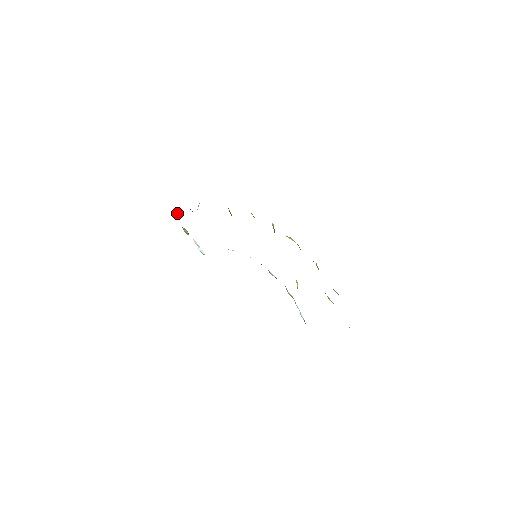
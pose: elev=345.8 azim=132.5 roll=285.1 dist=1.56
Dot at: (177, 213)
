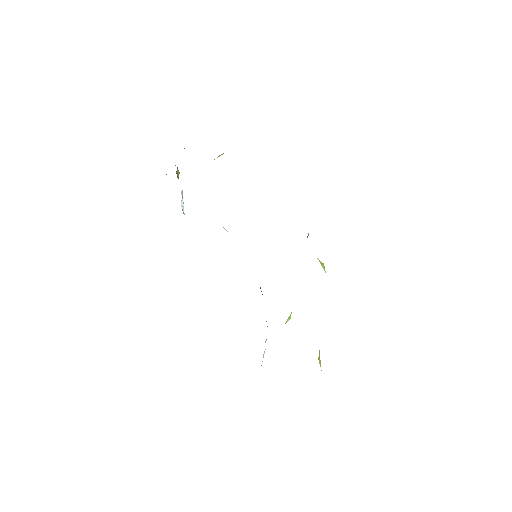
Dot at: occluded
